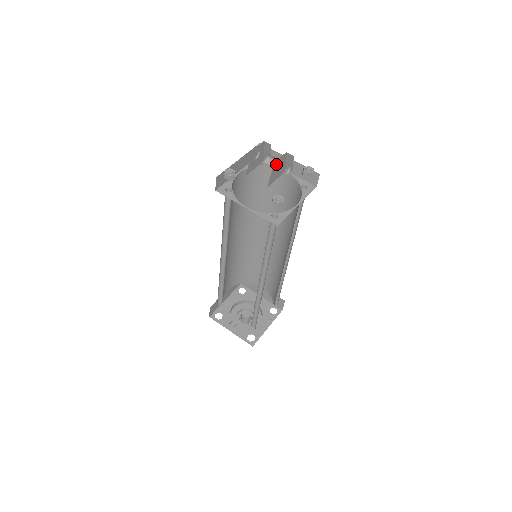
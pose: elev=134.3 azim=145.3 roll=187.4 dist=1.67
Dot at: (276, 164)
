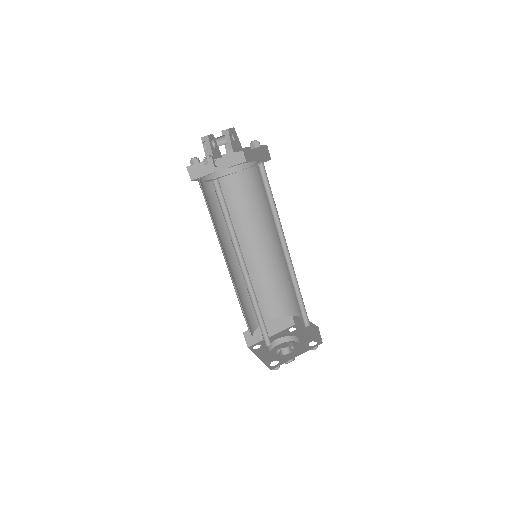
Dot at: occluded
